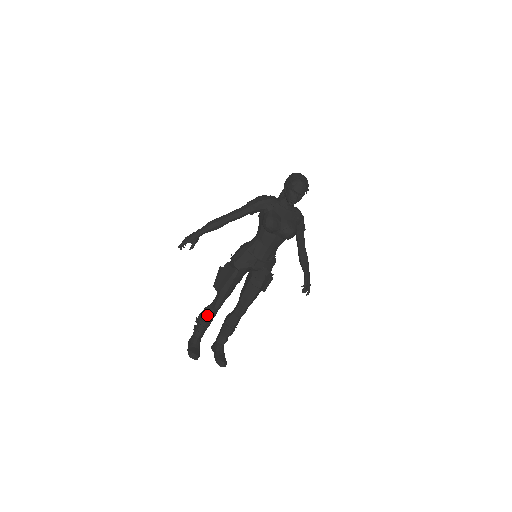
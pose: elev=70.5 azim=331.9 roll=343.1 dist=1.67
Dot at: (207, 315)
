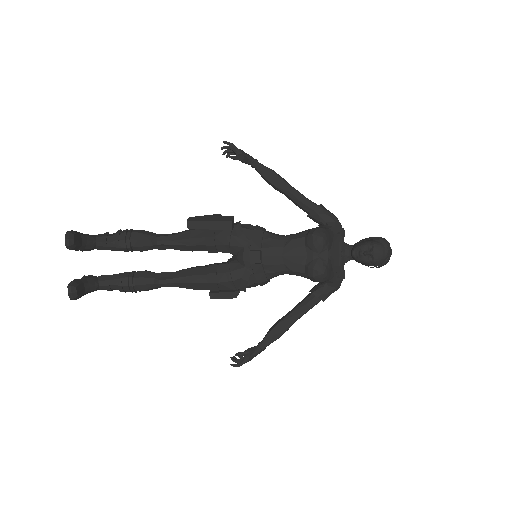
Dot at: (139, 235)
